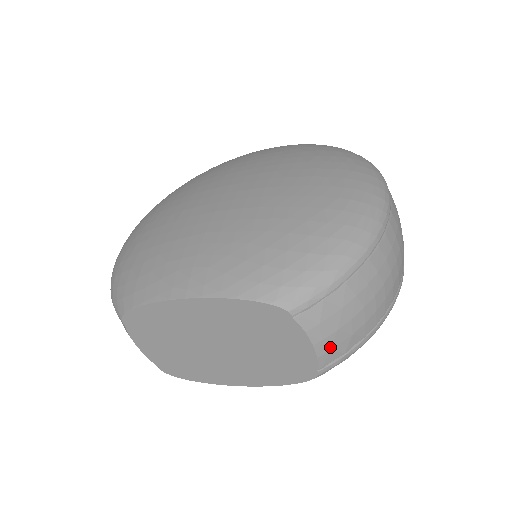
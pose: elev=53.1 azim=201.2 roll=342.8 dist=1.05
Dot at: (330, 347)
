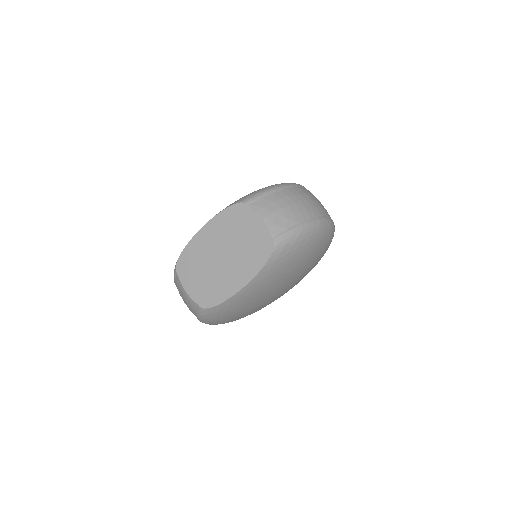
Dot at: (274, 222)
